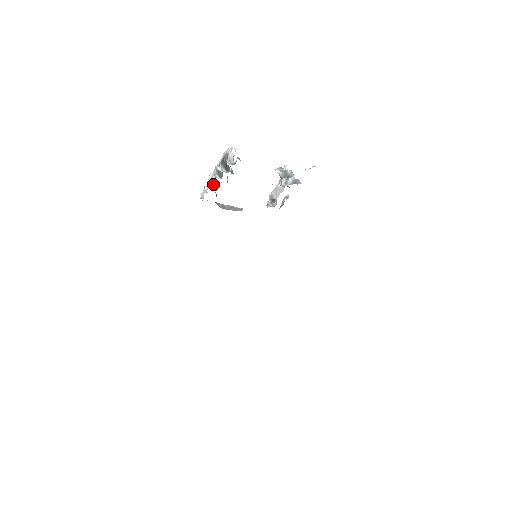
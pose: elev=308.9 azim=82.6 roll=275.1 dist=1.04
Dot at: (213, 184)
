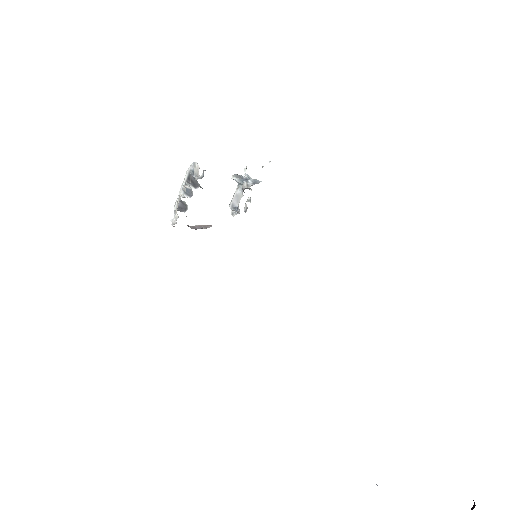
Dot at: (182, 206)
